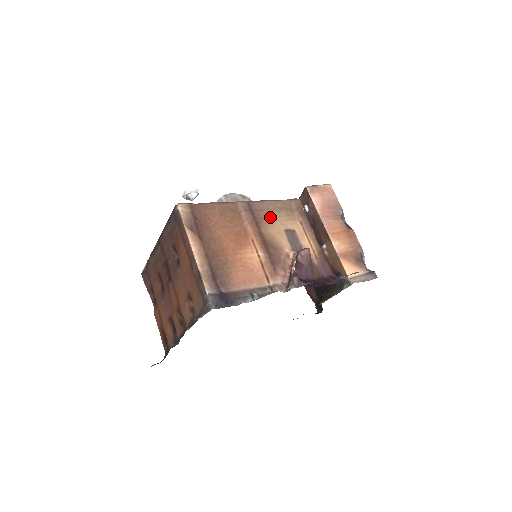
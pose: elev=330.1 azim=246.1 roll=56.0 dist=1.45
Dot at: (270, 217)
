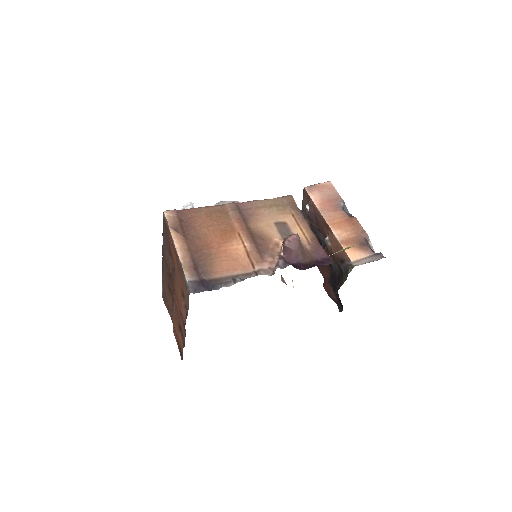
Dot at: (259, 214)
